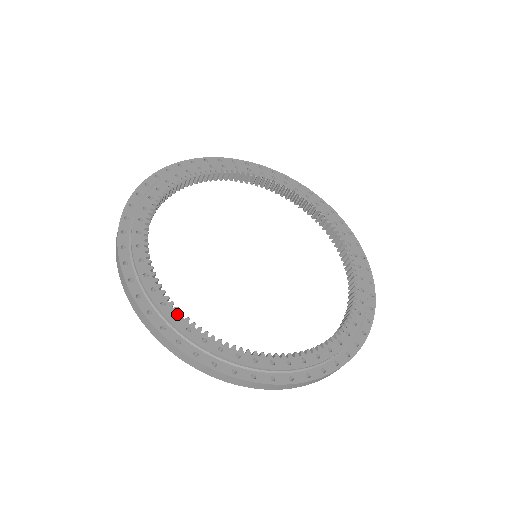
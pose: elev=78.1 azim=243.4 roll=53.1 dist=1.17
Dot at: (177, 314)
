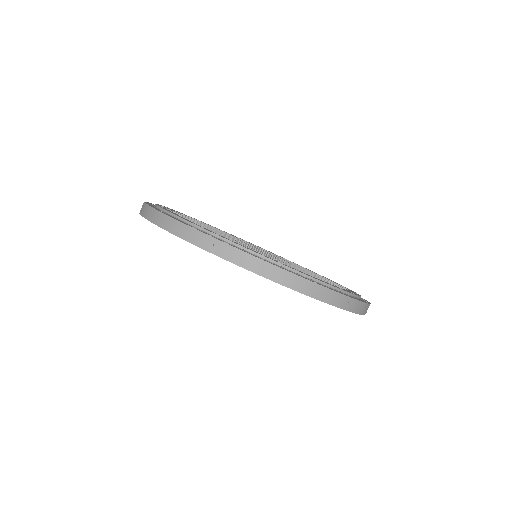
Dot at: (232, 241)
